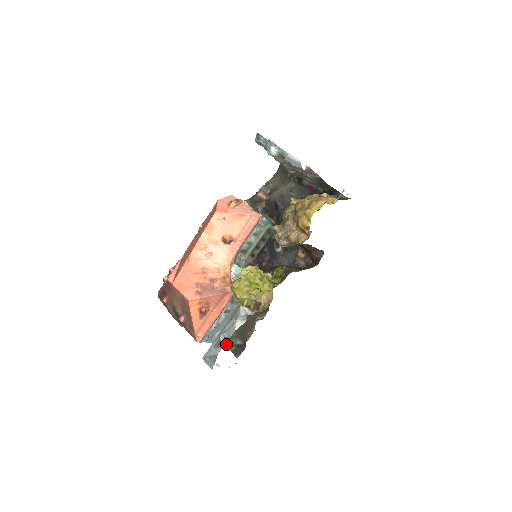
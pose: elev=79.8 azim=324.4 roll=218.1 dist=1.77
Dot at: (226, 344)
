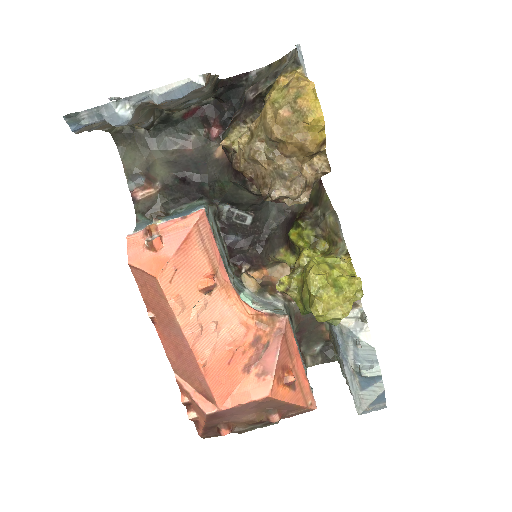
Dot at: (307, 366)
